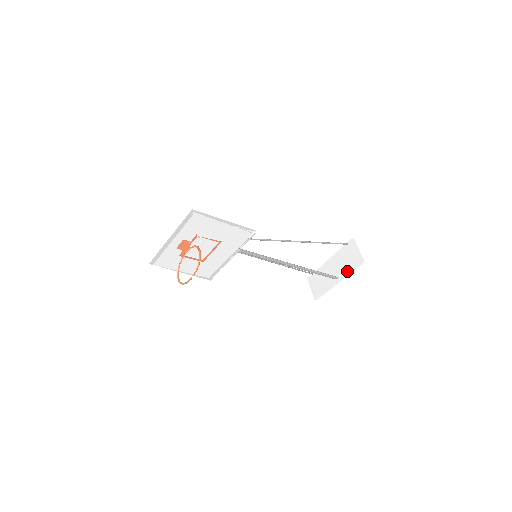
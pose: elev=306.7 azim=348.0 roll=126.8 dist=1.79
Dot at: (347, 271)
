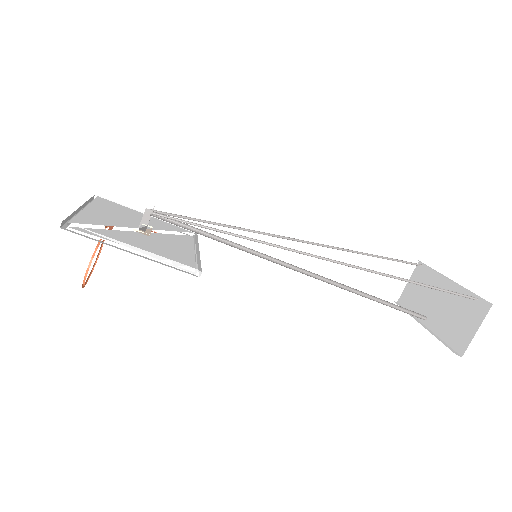
Dot at: (441, 329)
